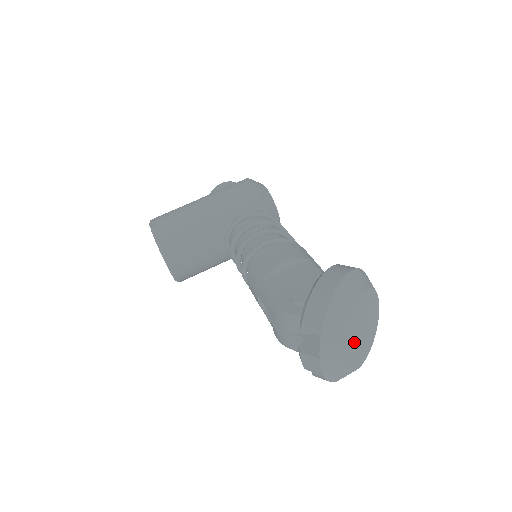
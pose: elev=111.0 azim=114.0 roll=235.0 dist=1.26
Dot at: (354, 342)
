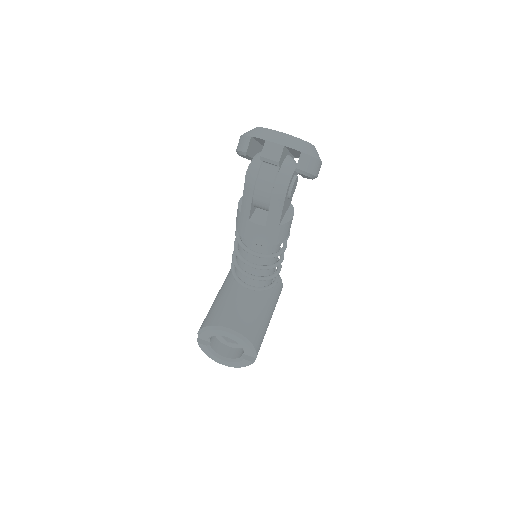
Dot at: occluded
